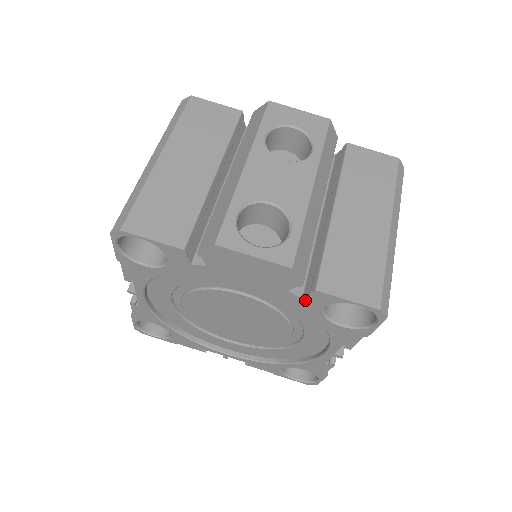
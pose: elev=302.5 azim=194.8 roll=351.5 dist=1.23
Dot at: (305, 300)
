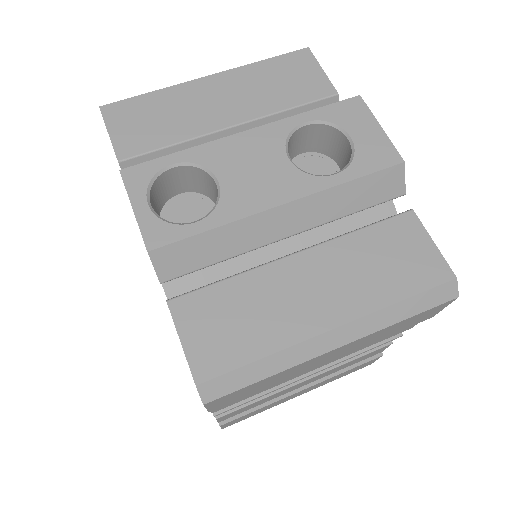
Dot at: occluded
